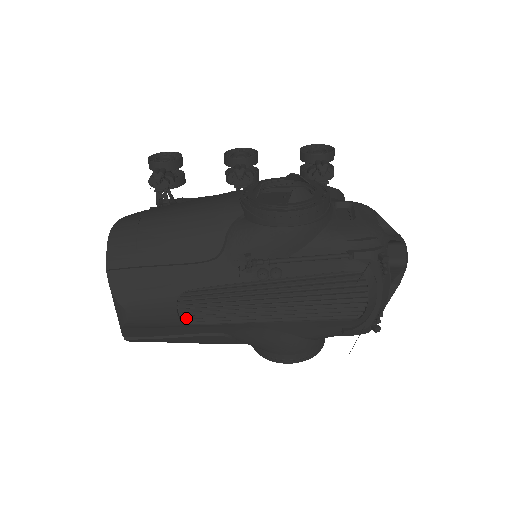
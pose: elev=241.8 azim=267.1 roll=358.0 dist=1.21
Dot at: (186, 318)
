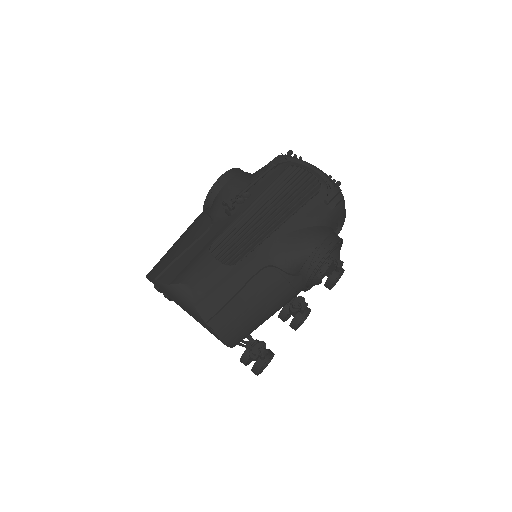
Dot at: (227, 261)
